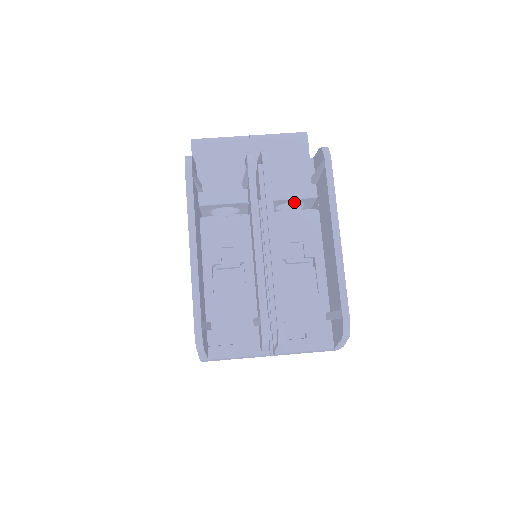
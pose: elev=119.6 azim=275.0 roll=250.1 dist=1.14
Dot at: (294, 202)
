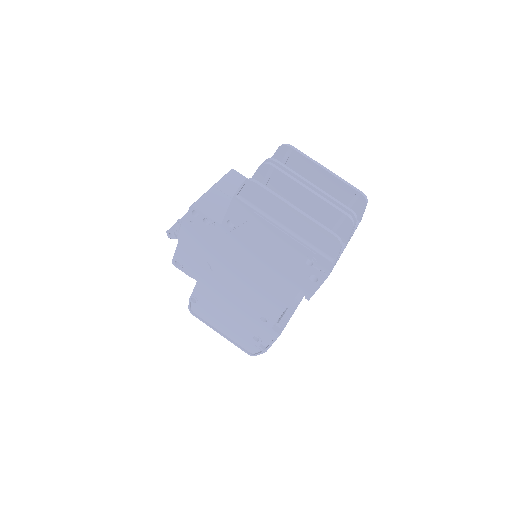
Dot at: occluded
